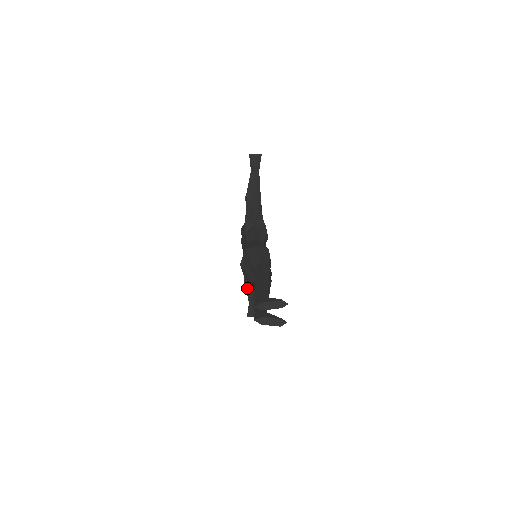
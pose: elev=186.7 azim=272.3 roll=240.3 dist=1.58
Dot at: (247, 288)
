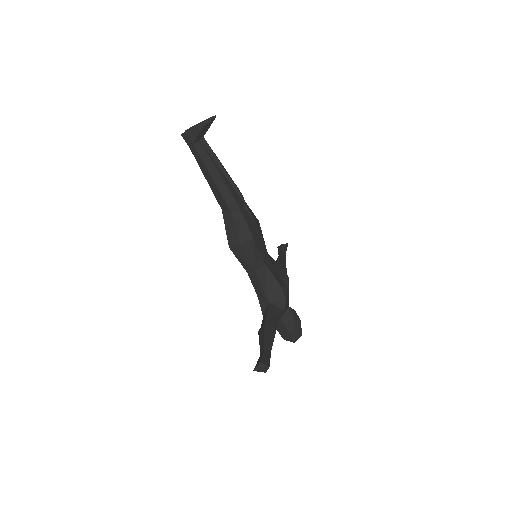
Dot at: (260, 337)
